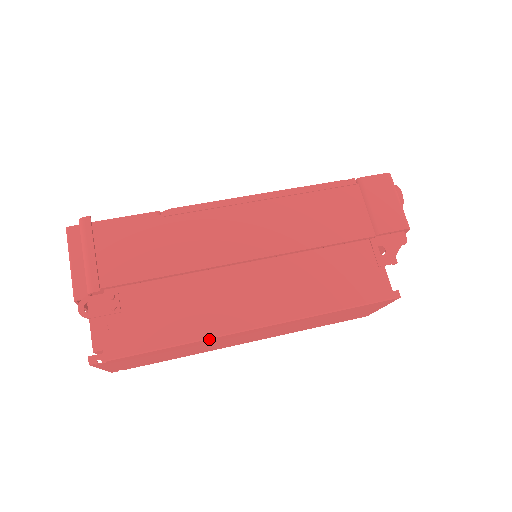
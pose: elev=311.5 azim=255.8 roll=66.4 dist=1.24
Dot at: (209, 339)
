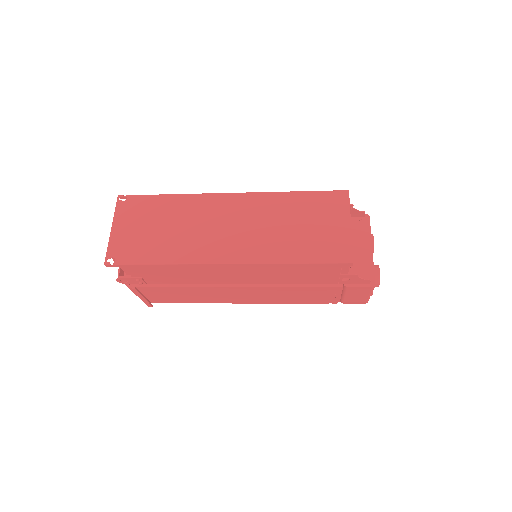
Dot at: (197, 196)
